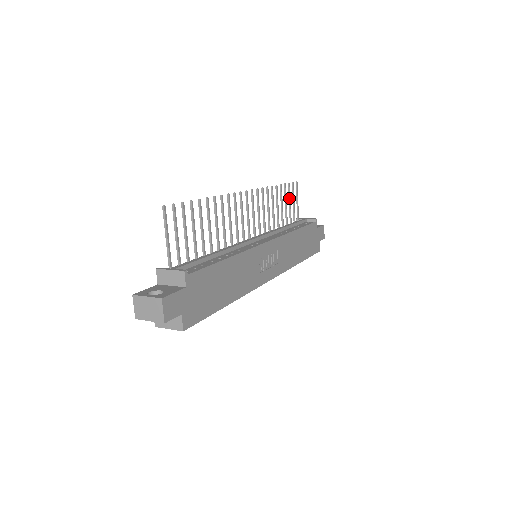
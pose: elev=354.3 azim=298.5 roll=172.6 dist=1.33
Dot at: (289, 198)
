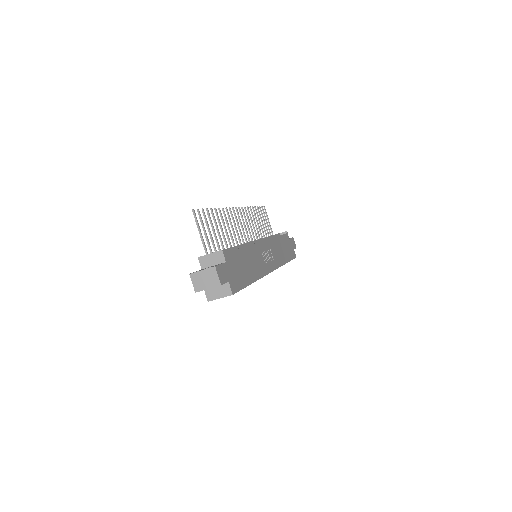
Dot at: (263, 218)
